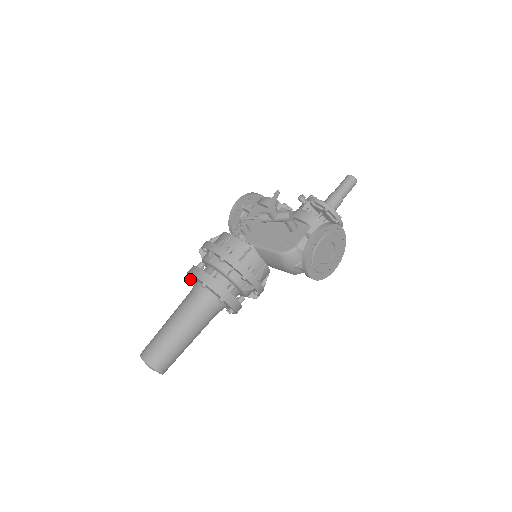
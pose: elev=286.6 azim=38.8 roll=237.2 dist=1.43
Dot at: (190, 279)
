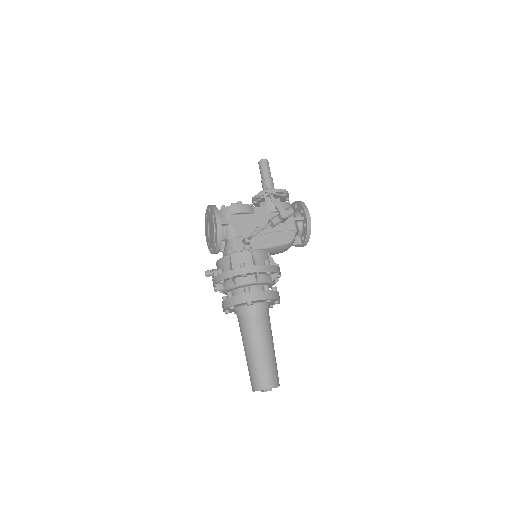
Dot at: (234, 308)
